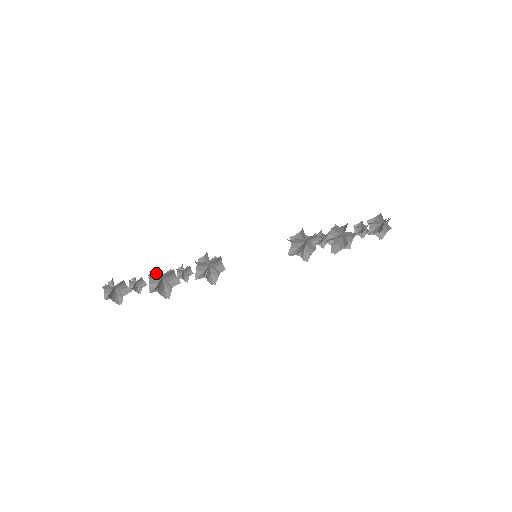
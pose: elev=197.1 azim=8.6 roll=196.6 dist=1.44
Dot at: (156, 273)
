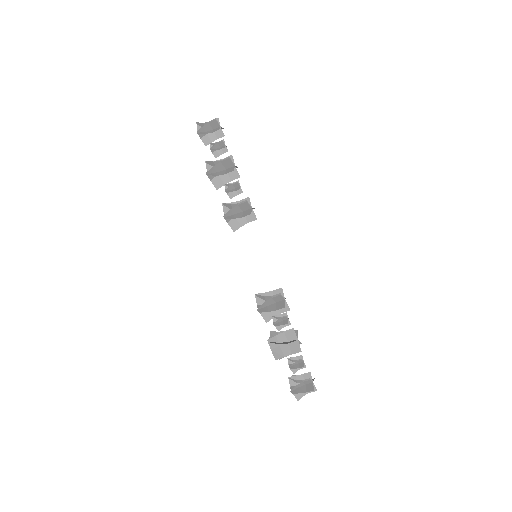
Dot at: occluded
